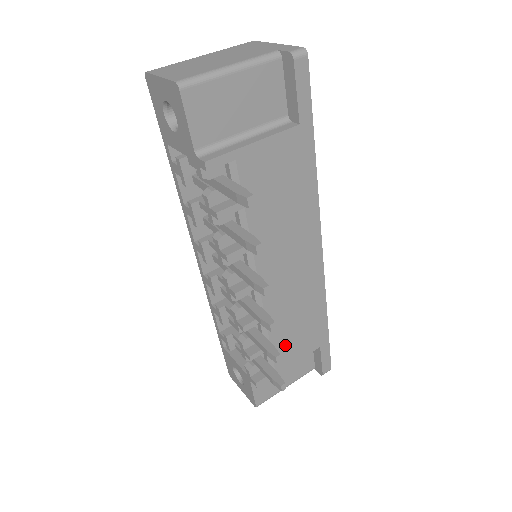
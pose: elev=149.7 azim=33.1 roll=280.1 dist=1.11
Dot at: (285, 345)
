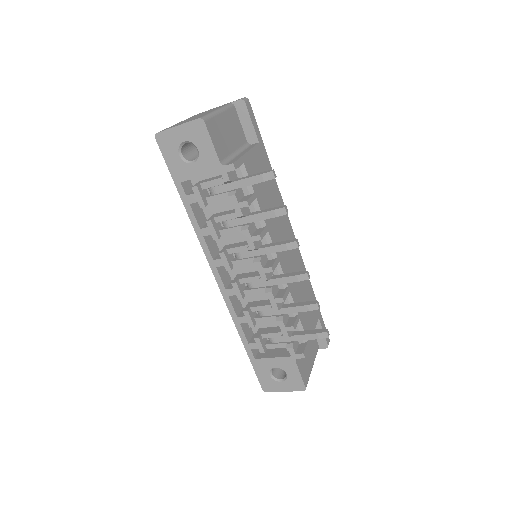
Dot at: (304, 316)
